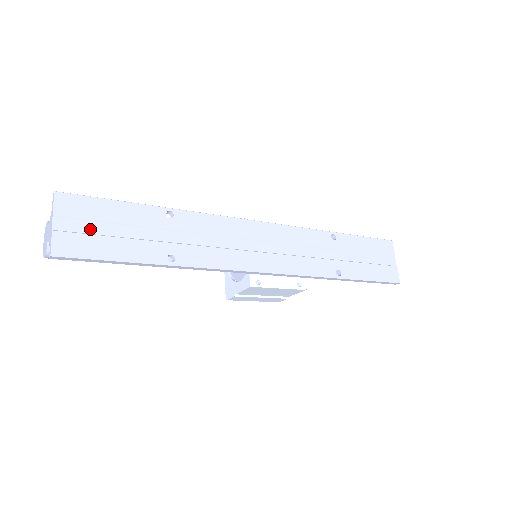
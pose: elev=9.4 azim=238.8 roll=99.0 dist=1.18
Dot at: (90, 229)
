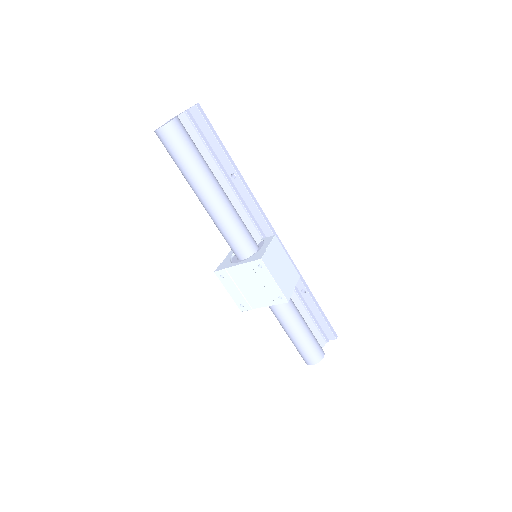
Dot at: occluded
